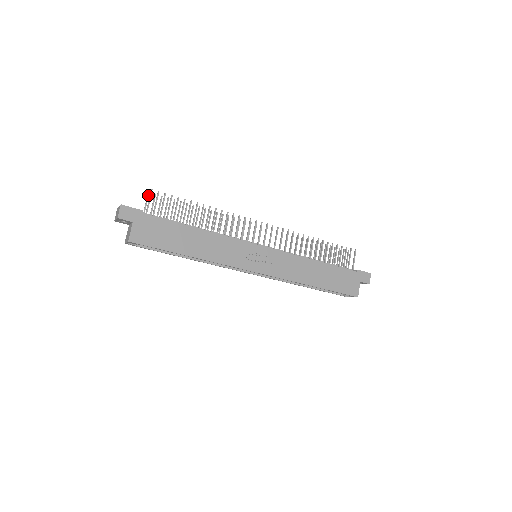
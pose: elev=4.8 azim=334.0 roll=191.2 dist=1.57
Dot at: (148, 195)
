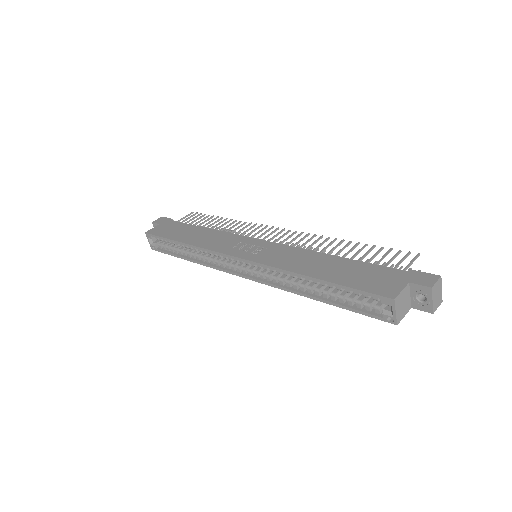
Dot at: occluded
